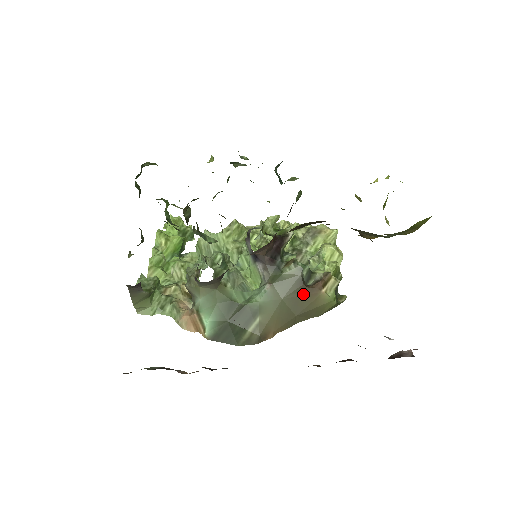
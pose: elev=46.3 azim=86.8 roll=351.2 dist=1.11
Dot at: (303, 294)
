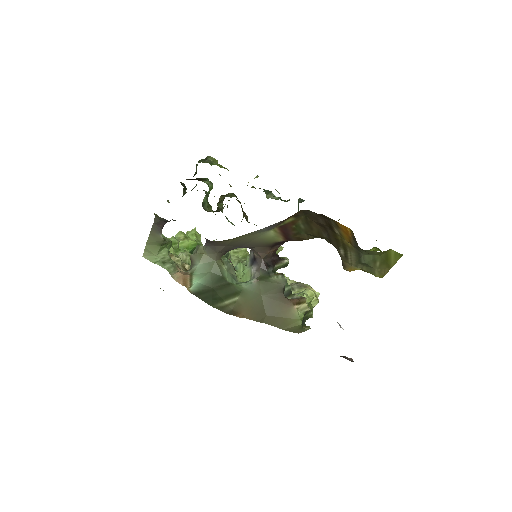
Dot at: (279, 300)
